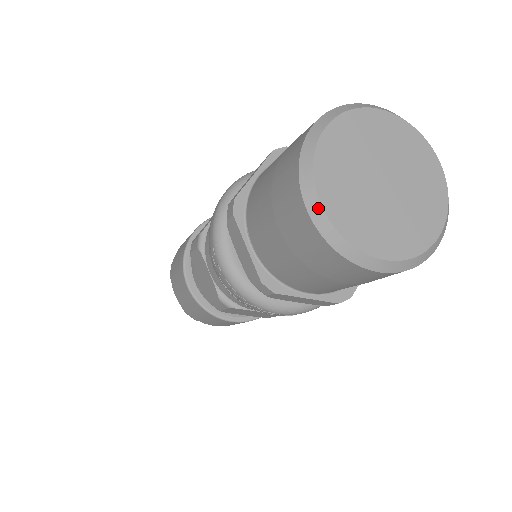
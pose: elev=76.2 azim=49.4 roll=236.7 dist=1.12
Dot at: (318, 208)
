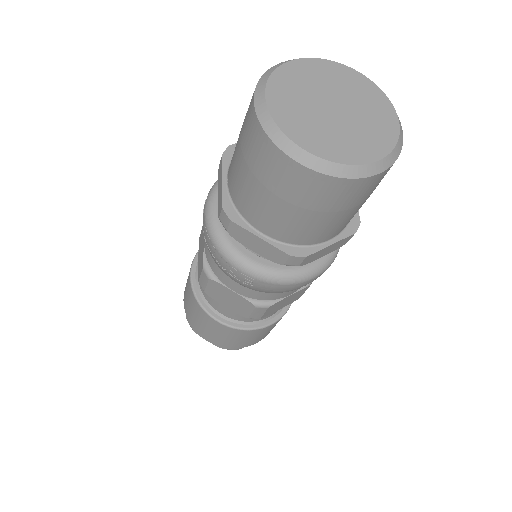
Dot at: (262, 98)
